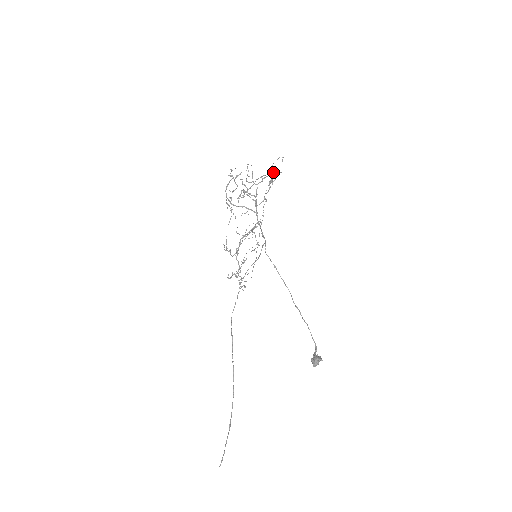
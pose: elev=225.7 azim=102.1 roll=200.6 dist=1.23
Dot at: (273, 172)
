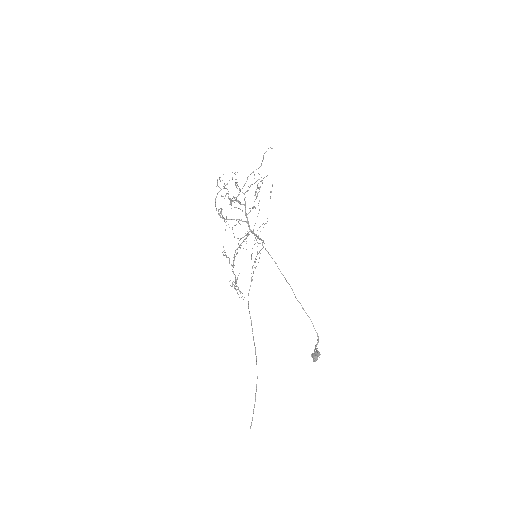
Dot at: (258, 179)
